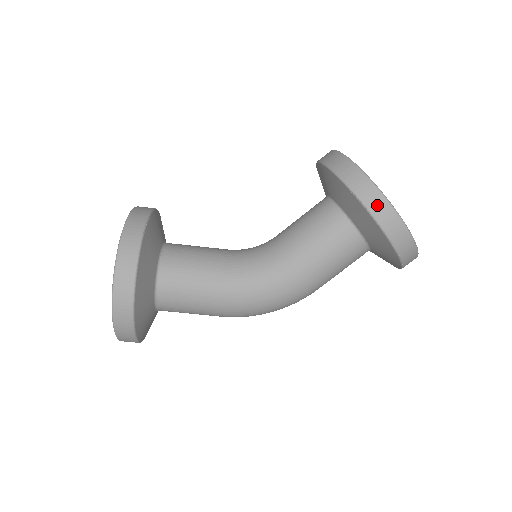
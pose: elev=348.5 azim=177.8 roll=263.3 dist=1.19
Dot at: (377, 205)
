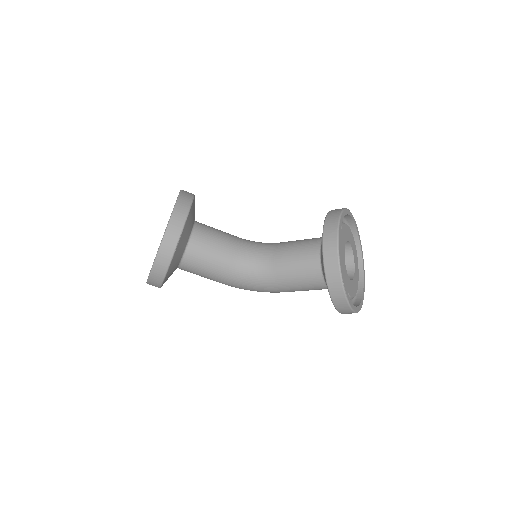
Dot at: (339, 299)
